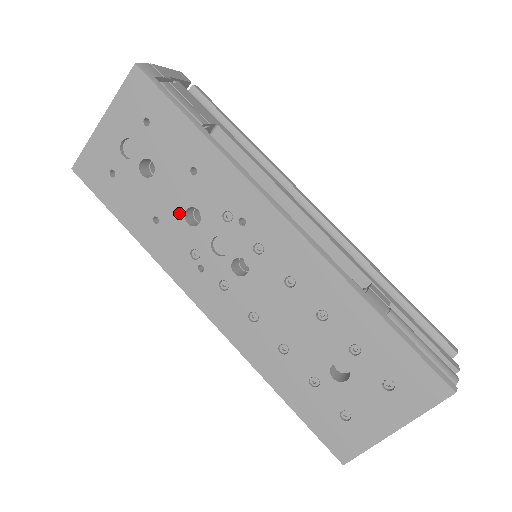
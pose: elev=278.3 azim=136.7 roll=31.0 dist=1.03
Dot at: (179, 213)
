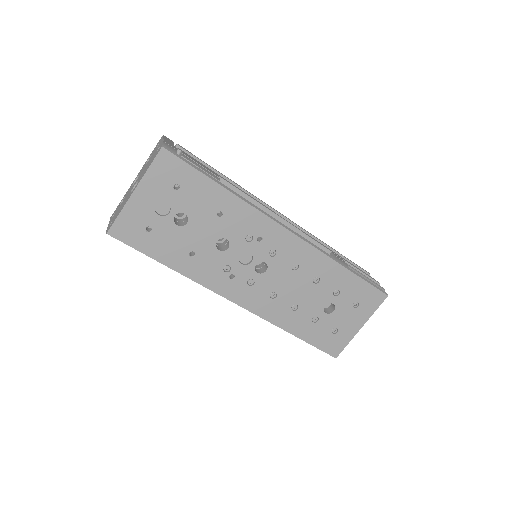
Dot at: (212, 245)
